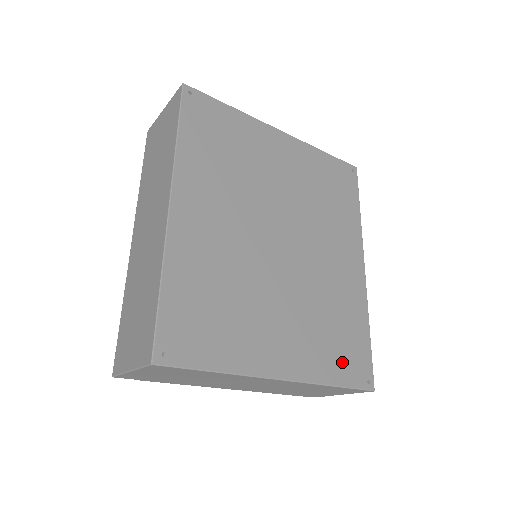
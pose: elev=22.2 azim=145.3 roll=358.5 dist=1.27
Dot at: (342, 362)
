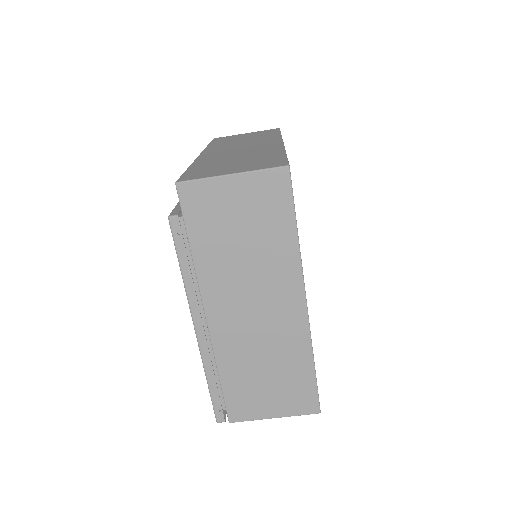
Dot at: occluded
